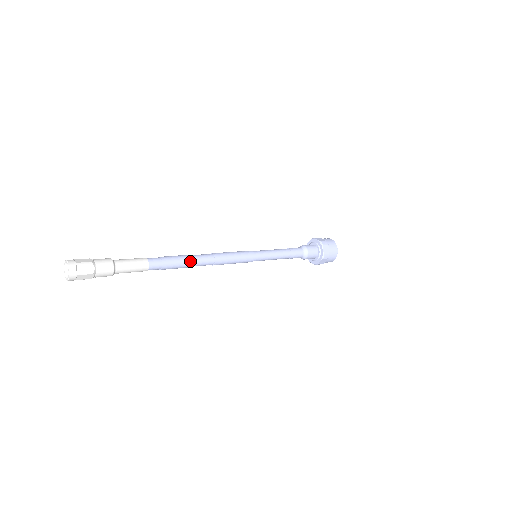
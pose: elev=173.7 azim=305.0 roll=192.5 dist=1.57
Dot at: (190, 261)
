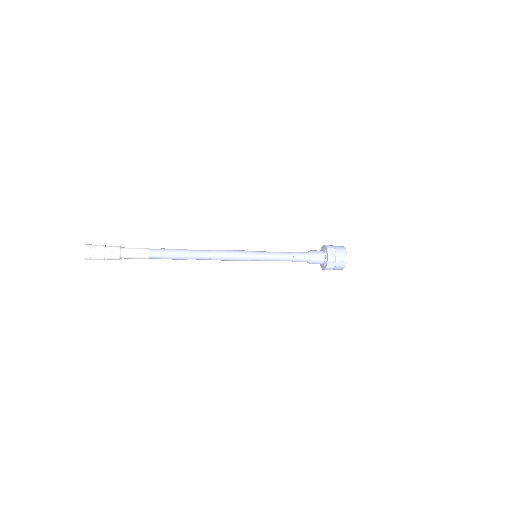
Dot at: (187, 258)
